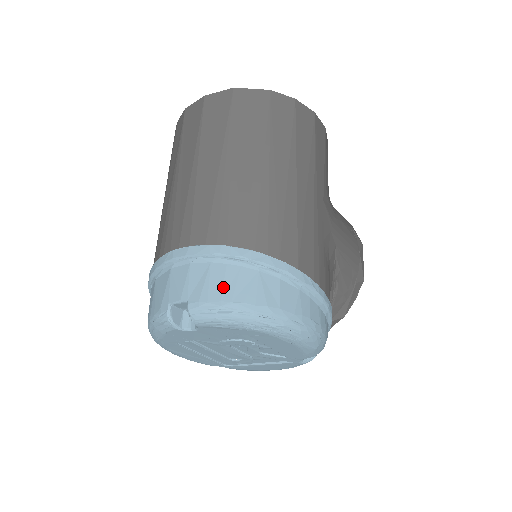
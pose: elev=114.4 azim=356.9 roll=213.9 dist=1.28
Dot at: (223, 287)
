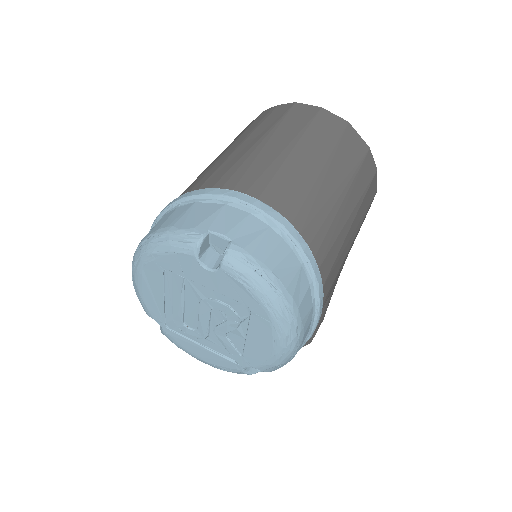
Dot at: (271, 254)
